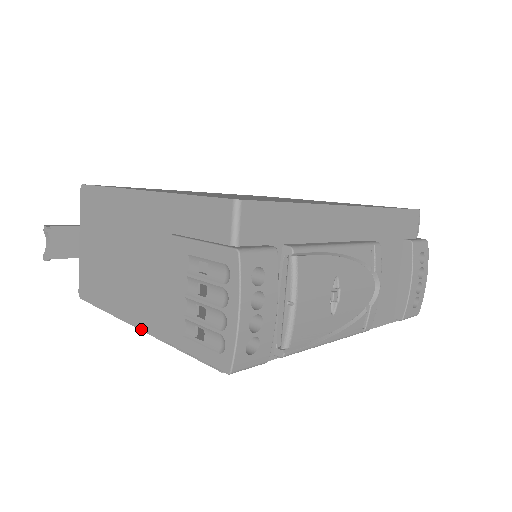
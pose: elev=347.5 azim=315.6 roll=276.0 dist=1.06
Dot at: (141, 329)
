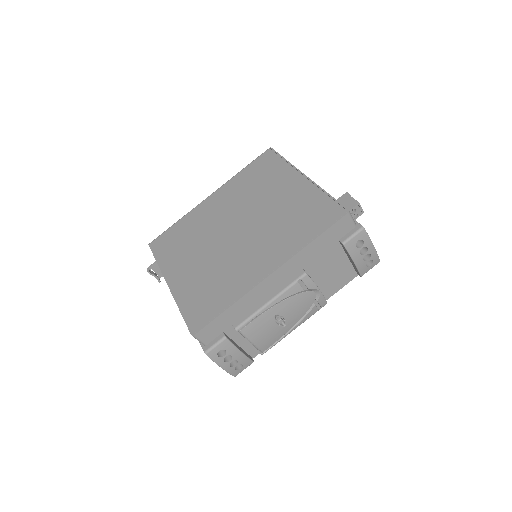
Dot at: occluded
